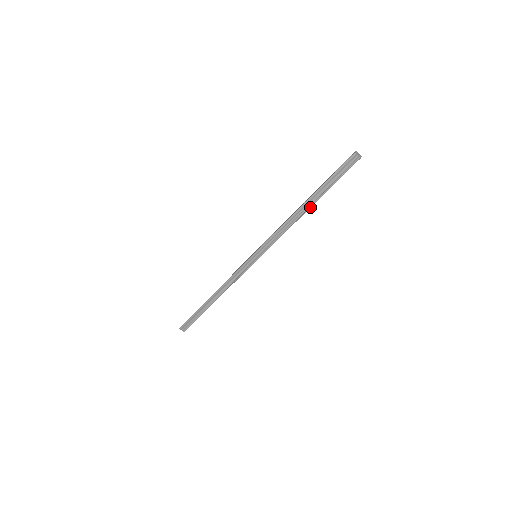
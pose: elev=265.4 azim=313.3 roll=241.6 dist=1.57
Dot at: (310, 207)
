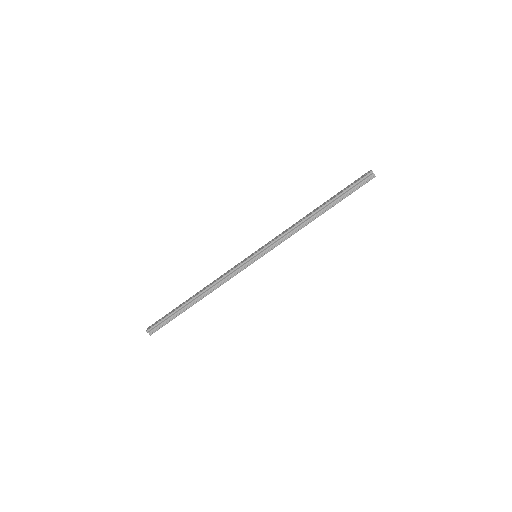
Dot at: (322, 213)
